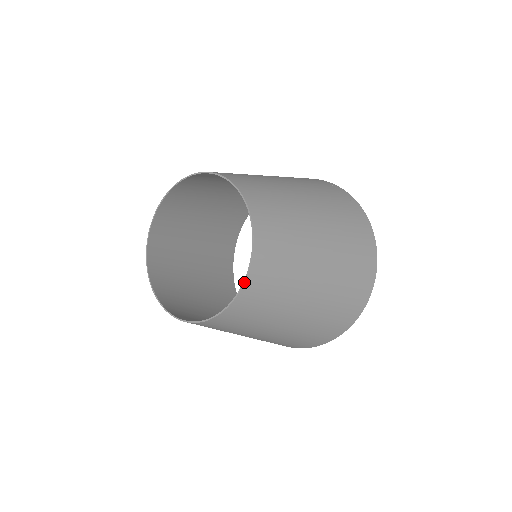
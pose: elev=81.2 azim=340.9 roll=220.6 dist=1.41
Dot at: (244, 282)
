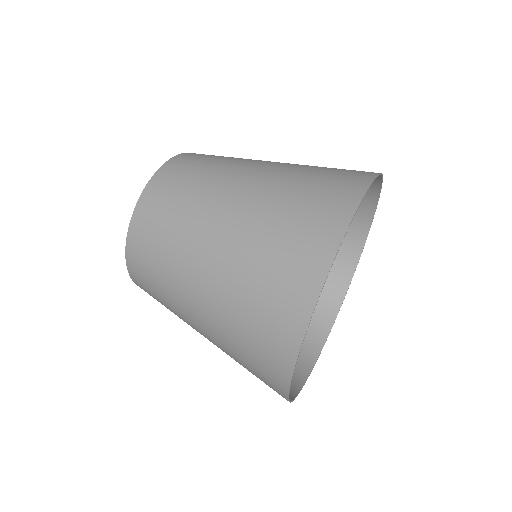
Dot at: (155, 173)
